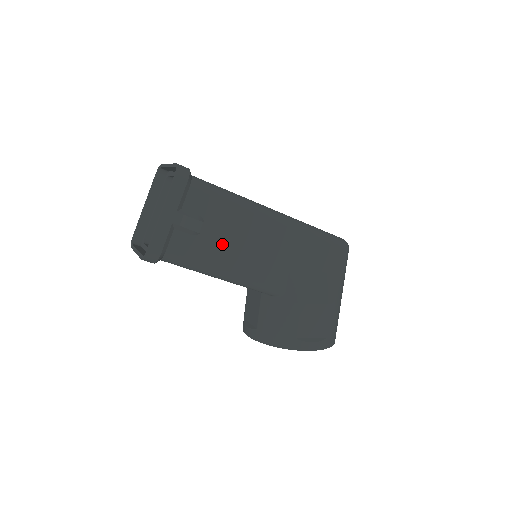
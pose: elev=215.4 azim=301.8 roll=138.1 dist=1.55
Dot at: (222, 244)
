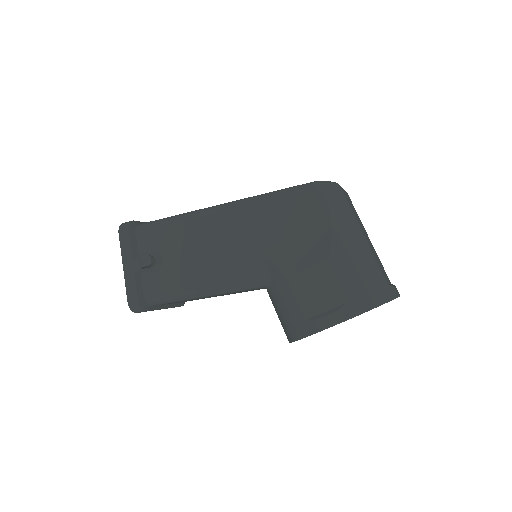
Dot at: (184, 264)
